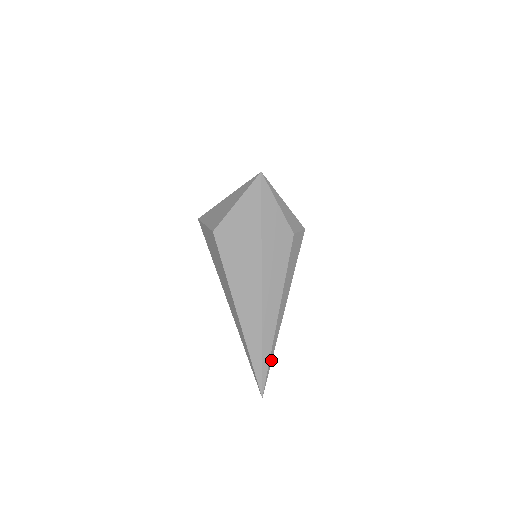
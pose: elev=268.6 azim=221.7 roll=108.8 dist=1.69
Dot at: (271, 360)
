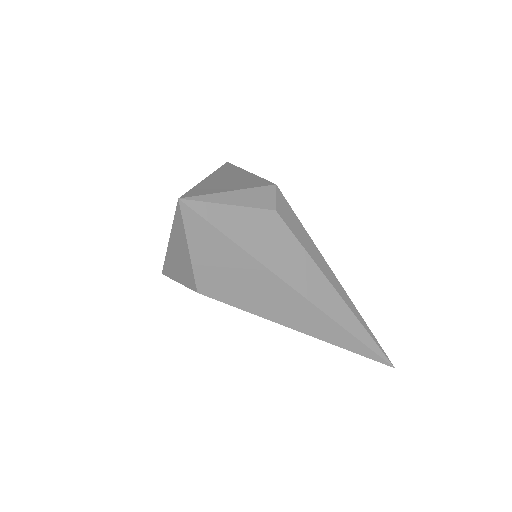
Dot at: (371, 333)
